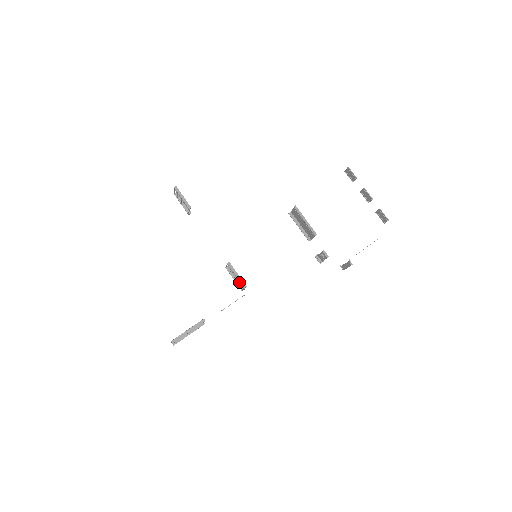
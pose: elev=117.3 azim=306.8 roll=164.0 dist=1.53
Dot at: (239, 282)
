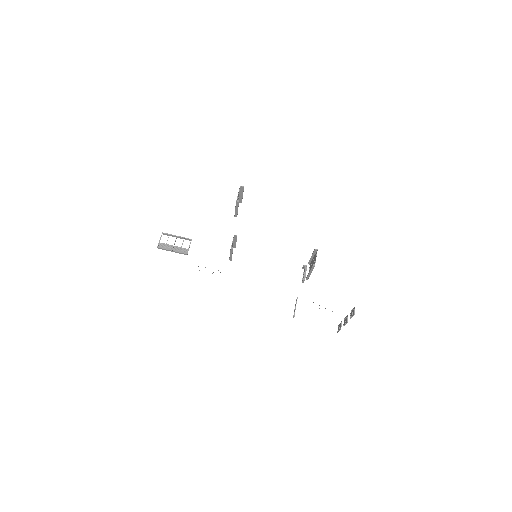
Dot at: (230, 255)
